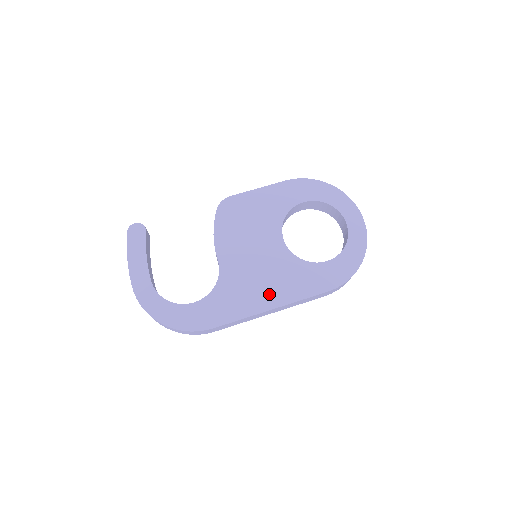
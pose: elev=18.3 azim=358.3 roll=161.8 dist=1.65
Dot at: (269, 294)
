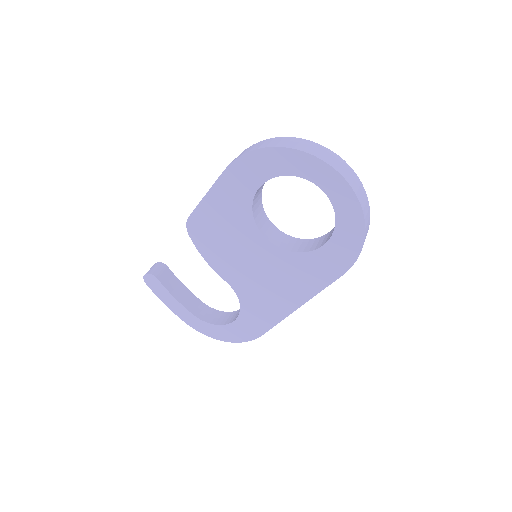
Dot at: (288, 296)
